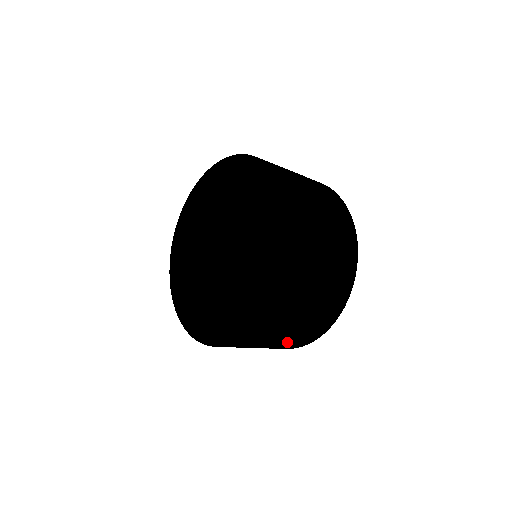
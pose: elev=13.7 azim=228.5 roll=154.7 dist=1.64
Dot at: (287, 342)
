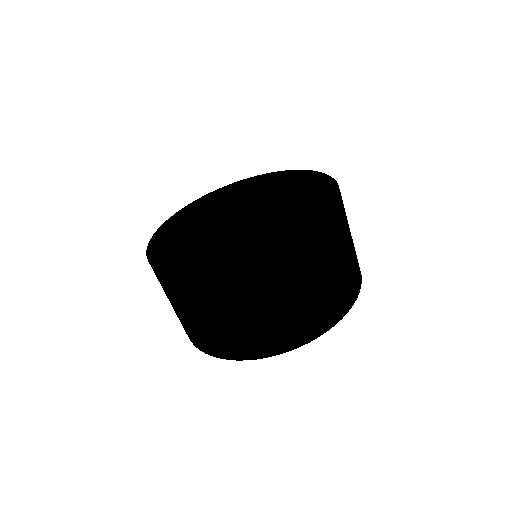
Dot at: (287, 318)
